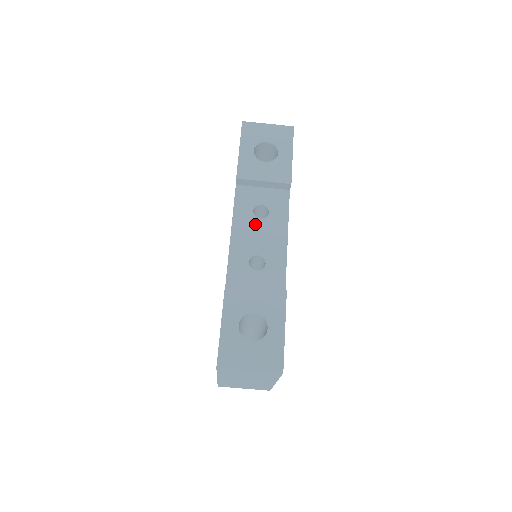
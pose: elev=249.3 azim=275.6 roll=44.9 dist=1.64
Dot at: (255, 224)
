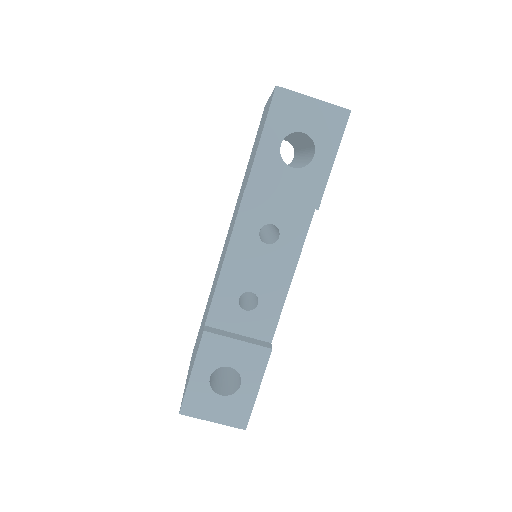
Dot at: (258, 250)
